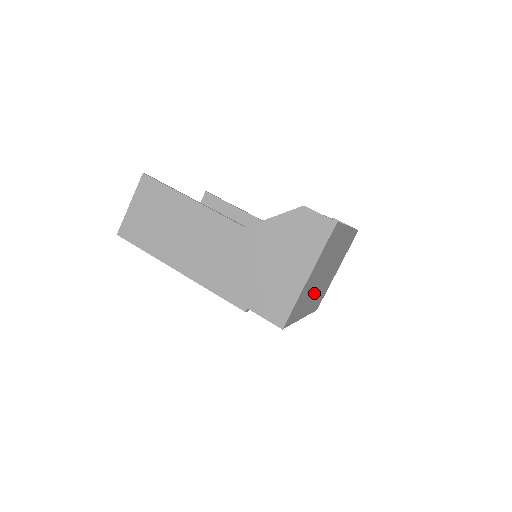
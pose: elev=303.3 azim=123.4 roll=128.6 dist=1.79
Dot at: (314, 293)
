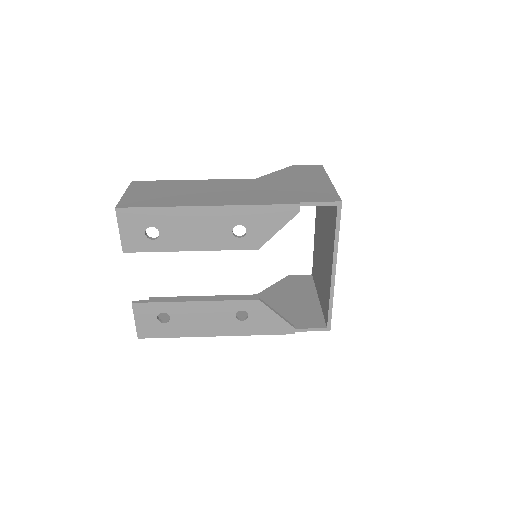
Dot at: occluded
